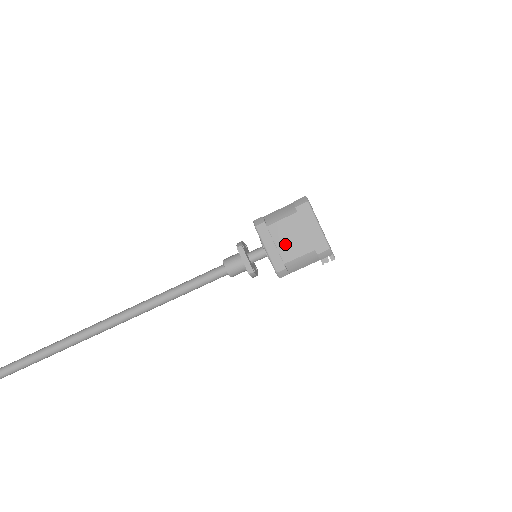
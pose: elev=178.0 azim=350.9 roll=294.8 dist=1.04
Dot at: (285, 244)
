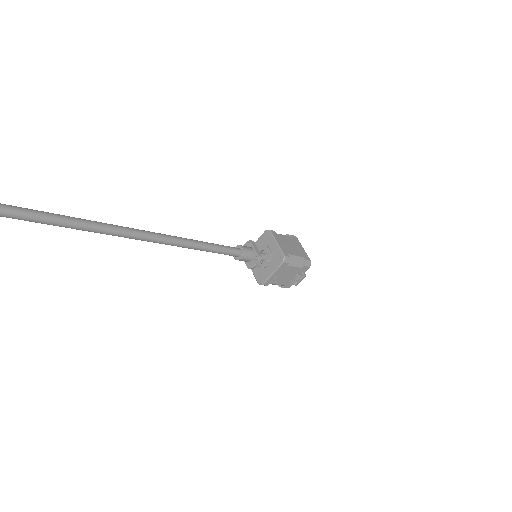
Dot at: (288, 246)
